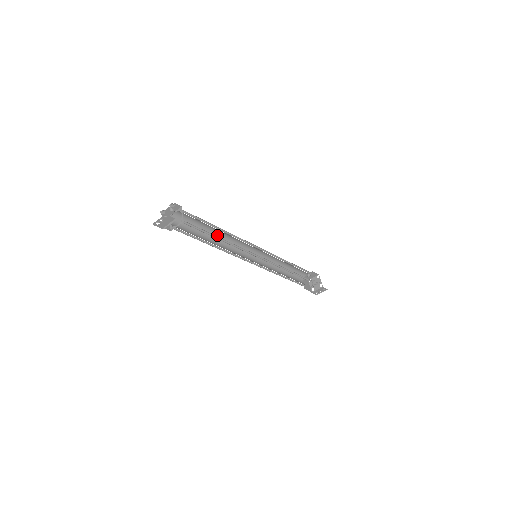
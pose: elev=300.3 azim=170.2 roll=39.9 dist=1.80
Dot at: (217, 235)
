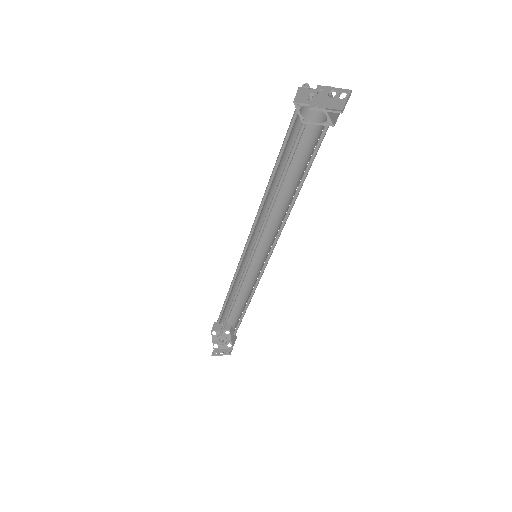
Dot at: (272, 189)
